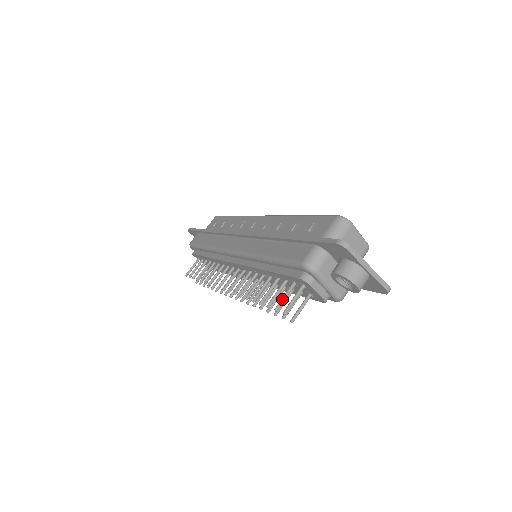
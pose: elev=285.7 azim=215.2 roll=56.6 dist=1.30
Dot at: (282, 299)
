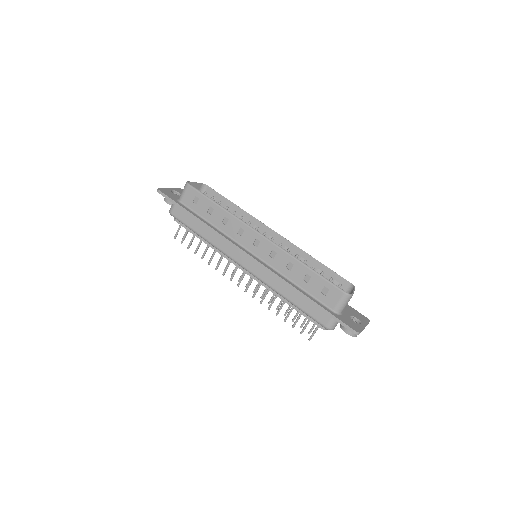
Dot at: (305, 328)
